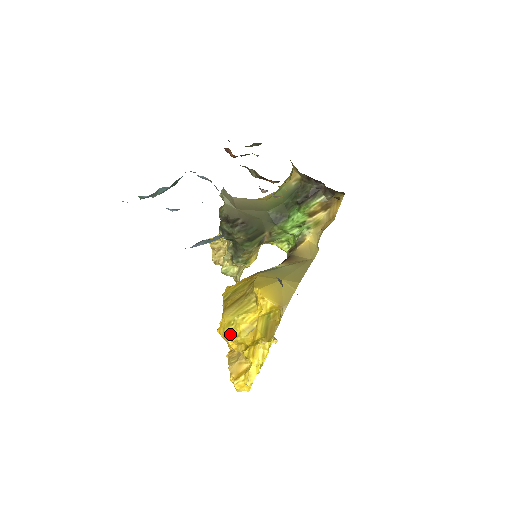
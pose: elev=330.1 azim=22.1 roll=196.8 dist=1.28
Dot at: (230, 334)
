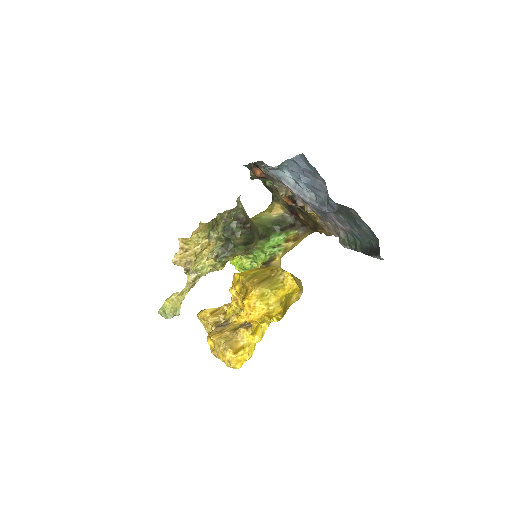
Dot at: (265, 303)
